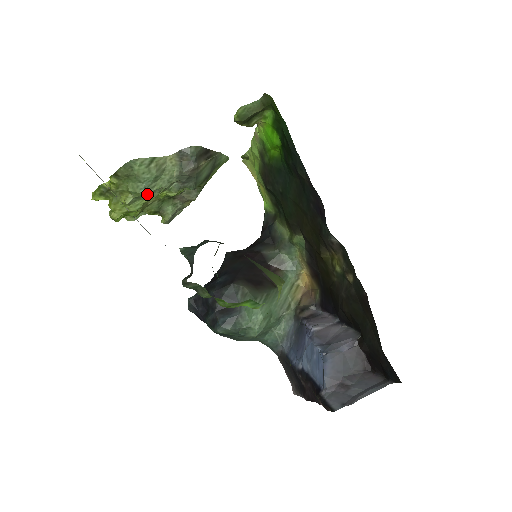
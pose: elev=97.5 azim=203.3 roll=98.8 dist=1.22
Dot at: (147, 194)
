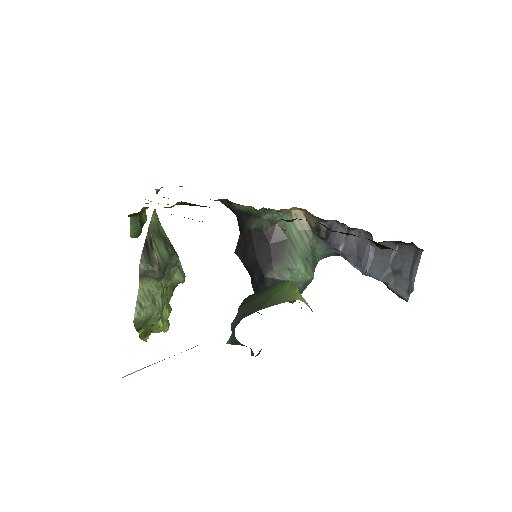
Dot at: (162, 309)
